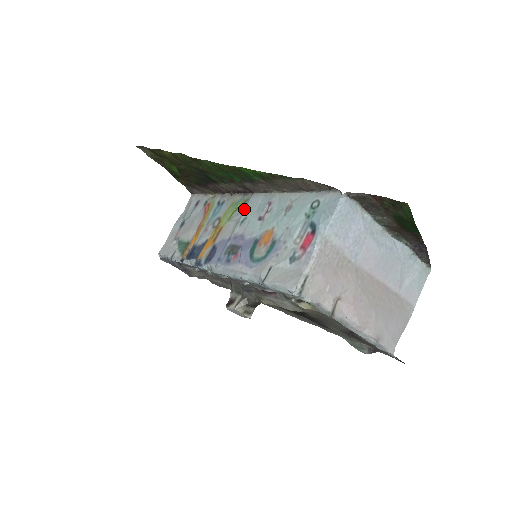
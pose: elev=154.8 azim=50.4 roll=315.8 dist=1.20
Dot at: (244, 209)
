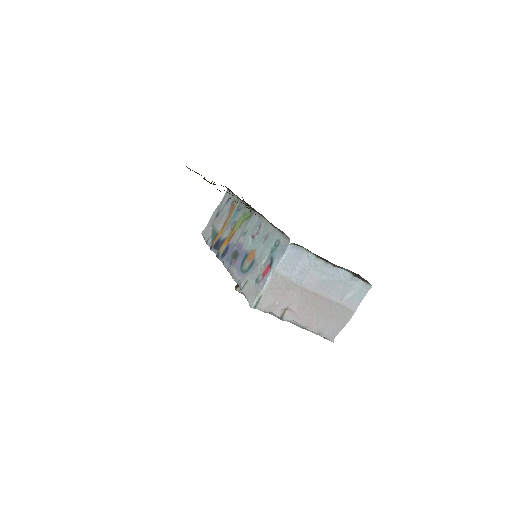
Dot at: (248, 223)
